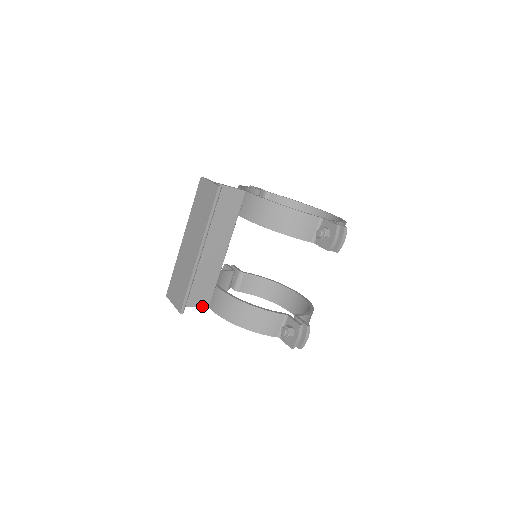
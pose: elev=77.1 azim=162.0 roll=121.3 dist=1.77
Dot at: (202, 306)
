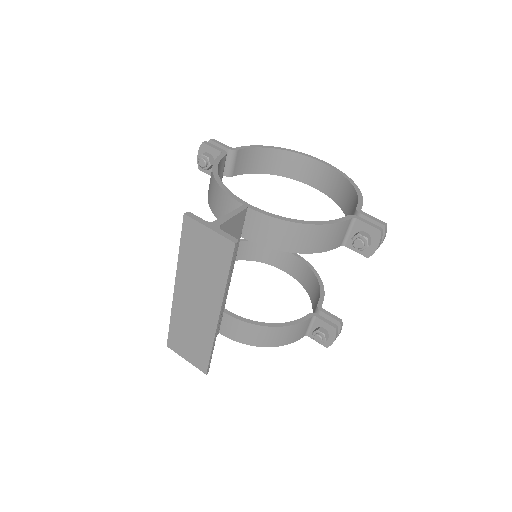
Dot at: occluded
